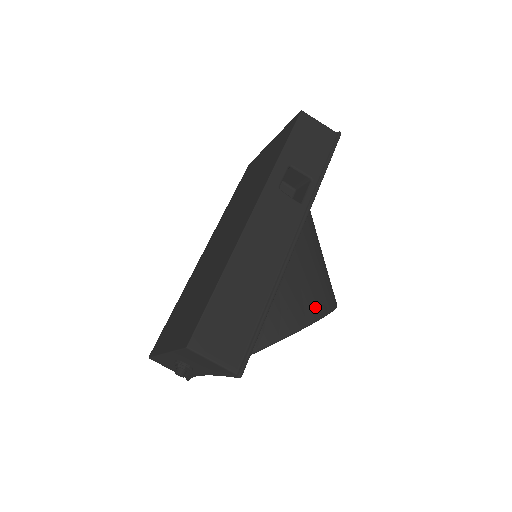
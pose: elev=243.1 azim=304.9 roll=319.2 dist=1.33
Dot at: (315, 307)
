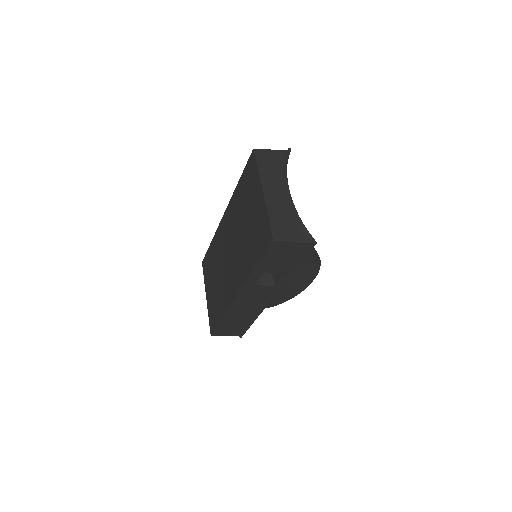
Dot at: (293, 294)
